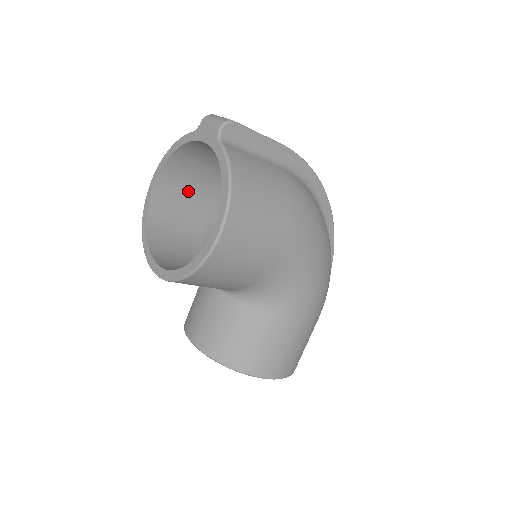
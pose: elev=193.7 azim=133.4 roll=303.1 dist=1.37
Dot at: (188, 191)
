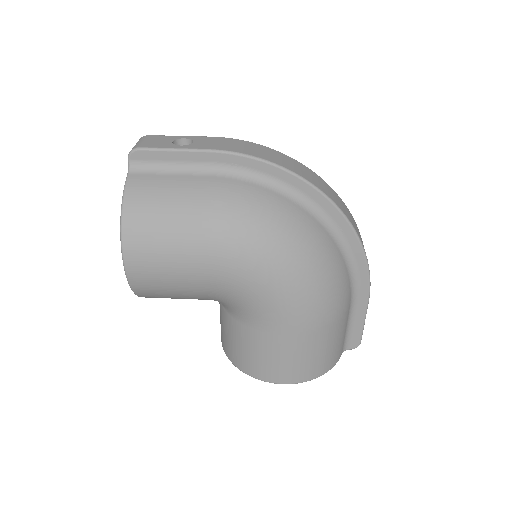
Dot at: occluded
